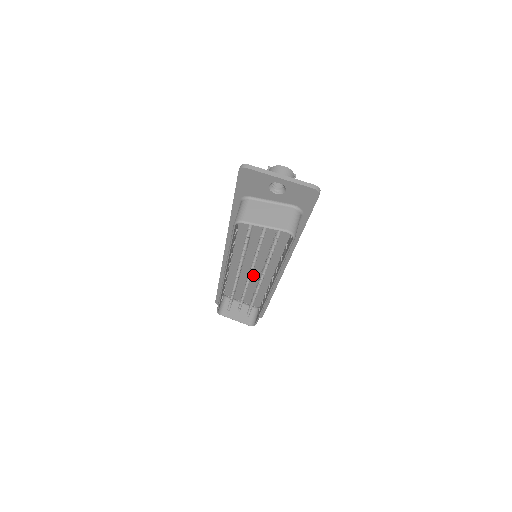
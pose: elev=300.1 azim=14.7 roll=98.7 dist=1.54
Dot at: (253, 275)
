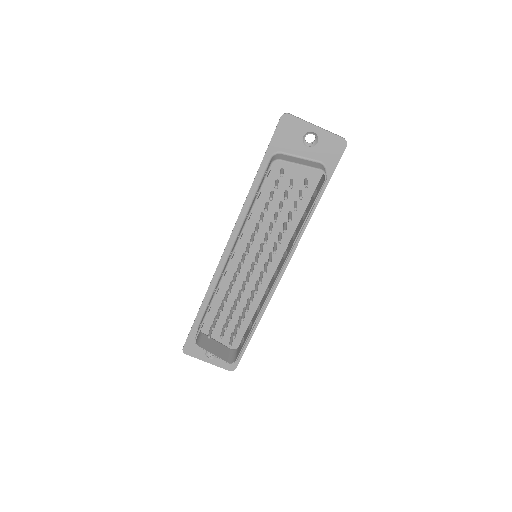
Dot at: (247, 285)
